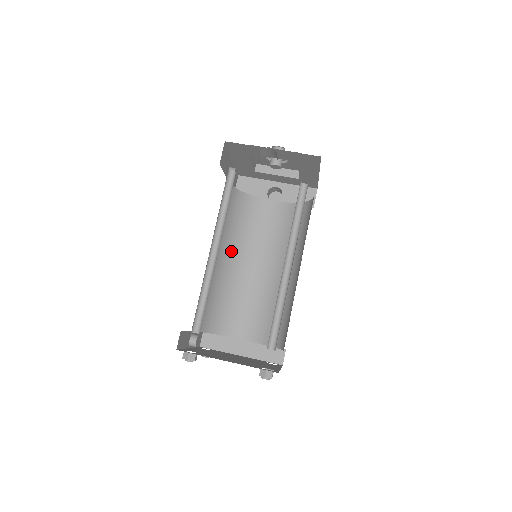
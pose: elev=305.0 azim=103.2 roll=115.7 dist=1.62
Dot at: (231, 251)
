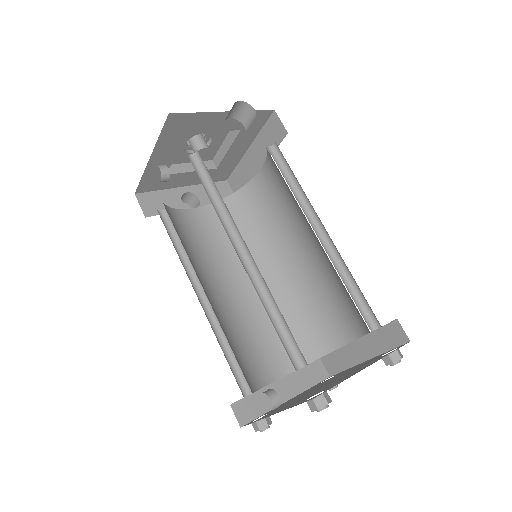
Dot at: (201, 279)
